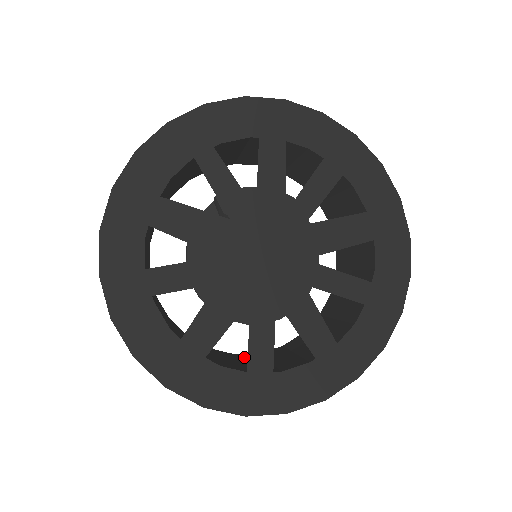
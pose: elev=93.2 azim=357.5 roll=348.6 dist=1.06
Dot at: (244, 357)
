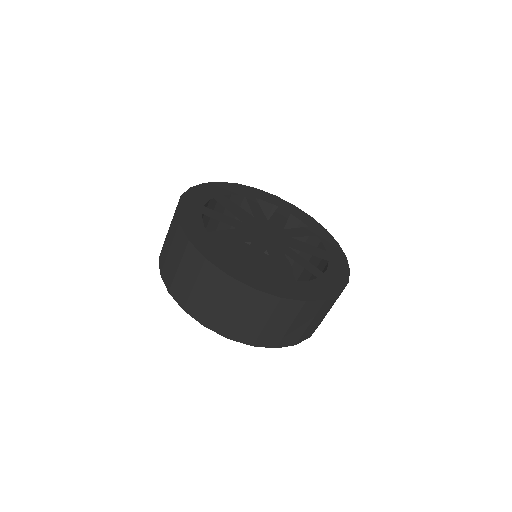
Dot at: occluded
